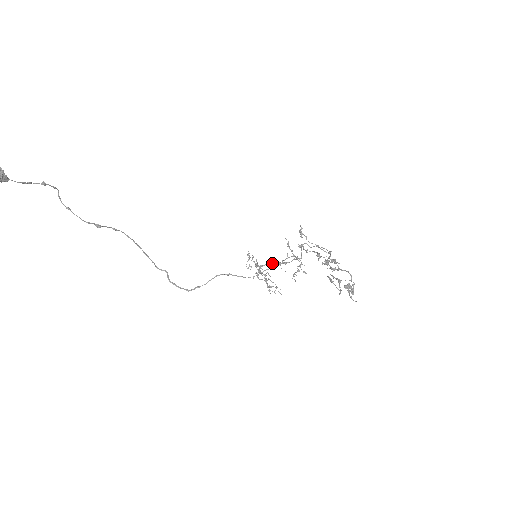
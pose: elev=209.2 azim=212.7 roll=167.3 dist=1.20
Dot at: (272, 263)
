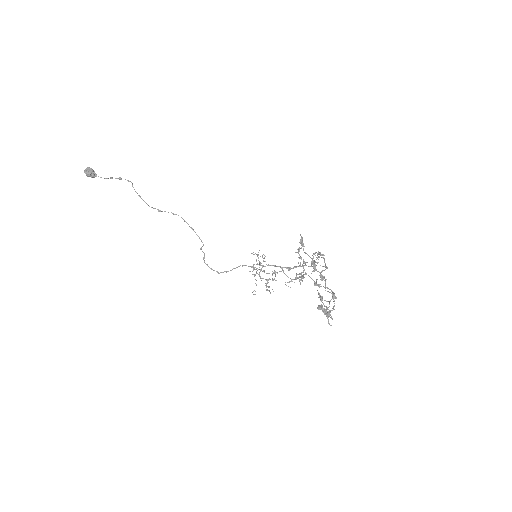
Dot at: (275, 265)
